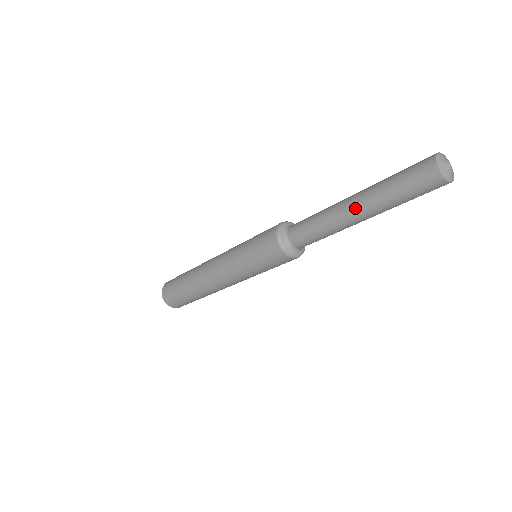
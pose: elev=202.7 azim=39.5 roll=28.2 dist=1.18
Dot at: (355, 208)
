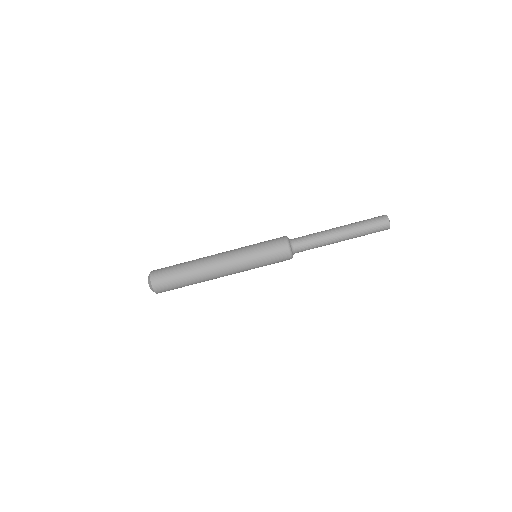
Dot at: (340, 226)
